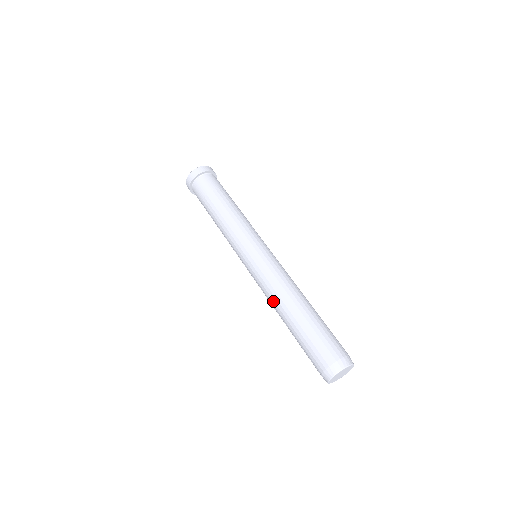
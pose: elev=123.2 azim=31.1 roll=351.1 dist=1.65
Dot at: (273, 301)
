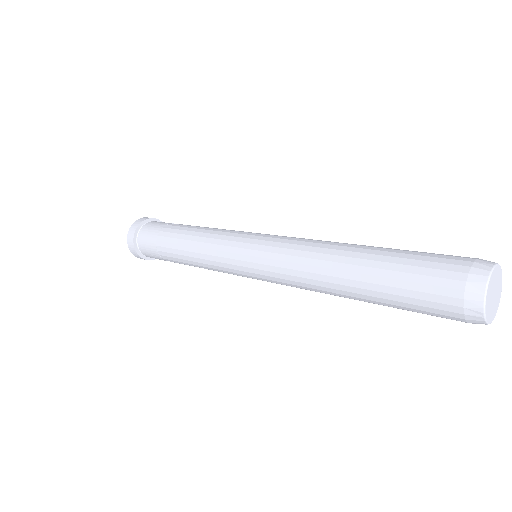
Dot at: (315, 253)
